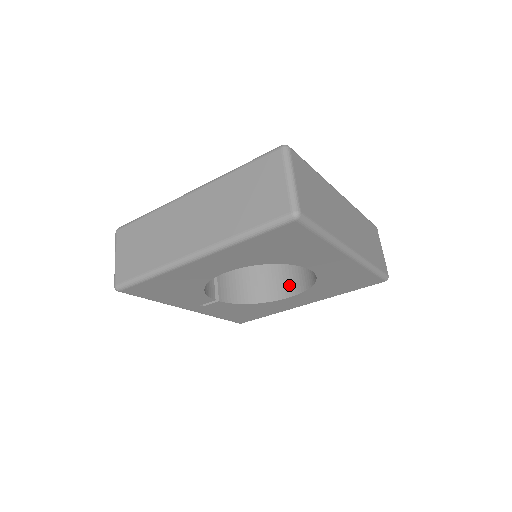
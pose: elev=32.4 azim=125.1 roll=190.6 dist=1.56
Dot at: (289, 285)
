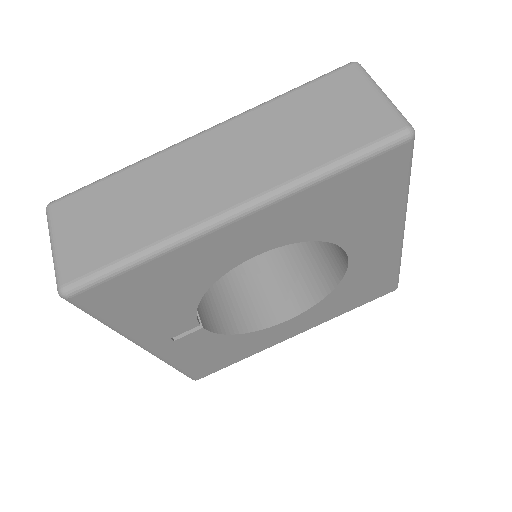
Dot at: (284, 304)
